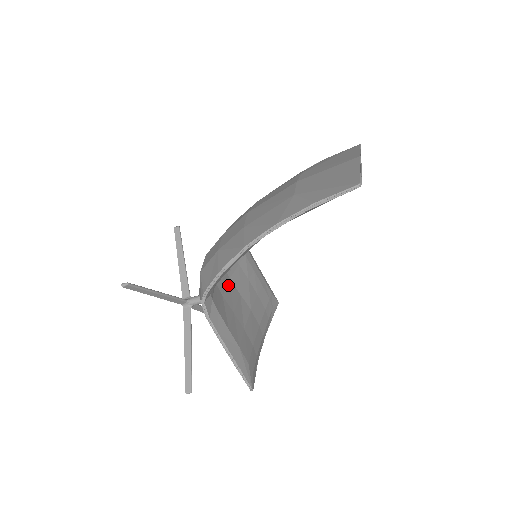
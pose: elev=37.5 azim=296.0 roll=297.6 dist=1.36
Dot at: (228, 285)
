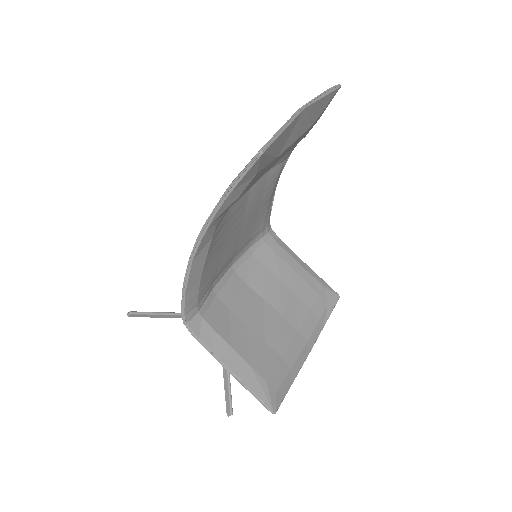
Dot at: (242, 293)
